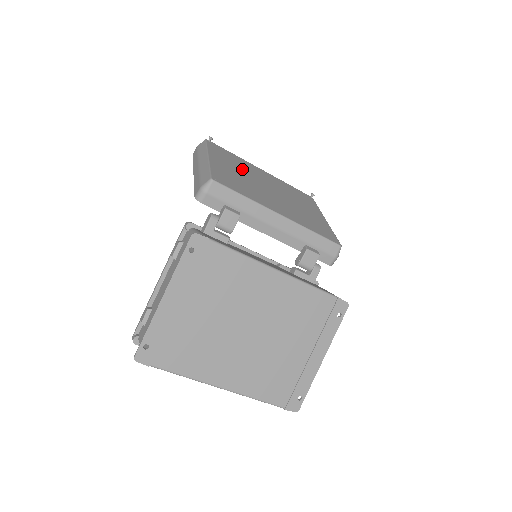
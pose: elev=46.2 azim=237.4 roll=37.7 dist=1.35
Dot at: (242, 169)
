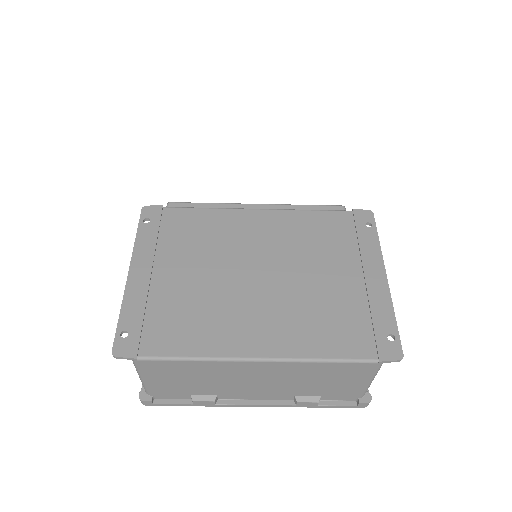
Dot at: occluded
